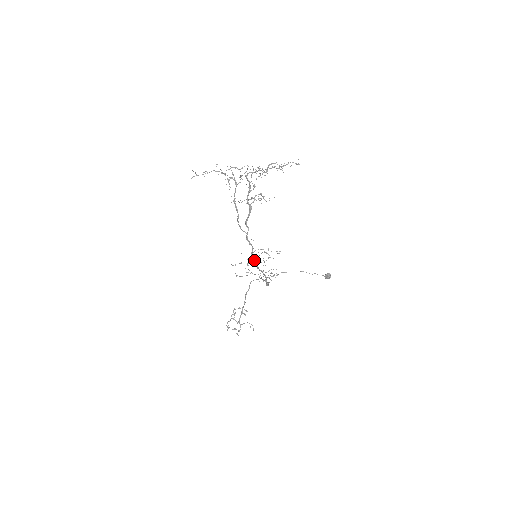
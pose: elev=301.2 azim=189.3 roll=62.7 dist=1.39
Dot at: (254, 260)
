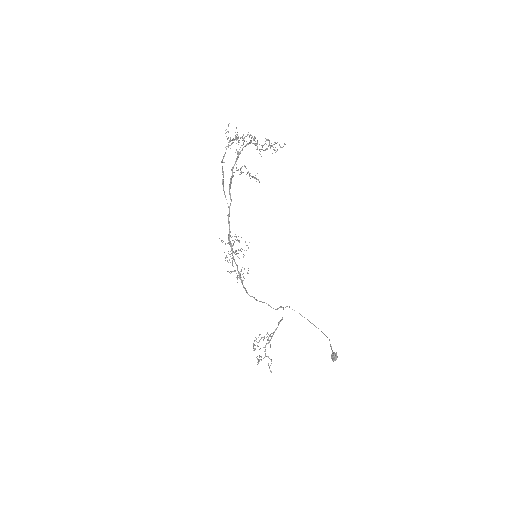
Dot at: (231, 244)
